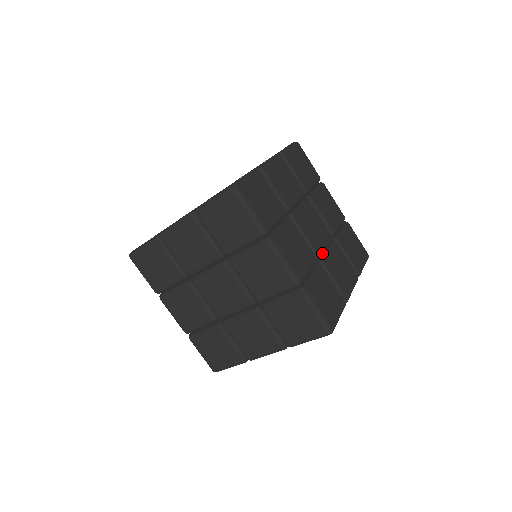
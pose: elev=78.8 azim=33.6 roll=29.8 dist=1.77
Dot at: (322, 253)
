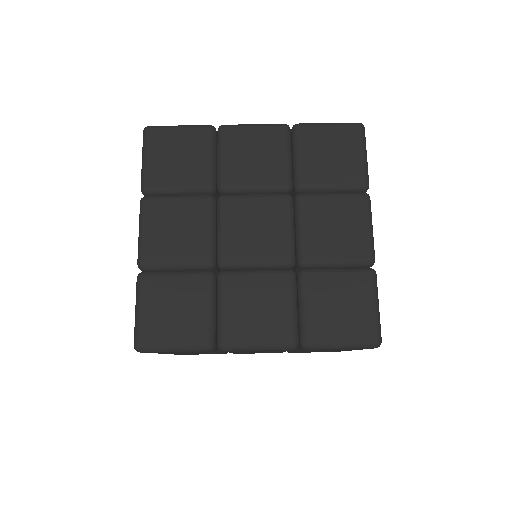
Dot at: (295, 243)
